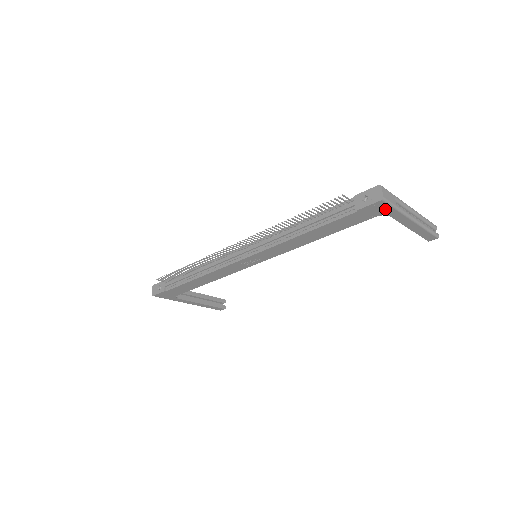
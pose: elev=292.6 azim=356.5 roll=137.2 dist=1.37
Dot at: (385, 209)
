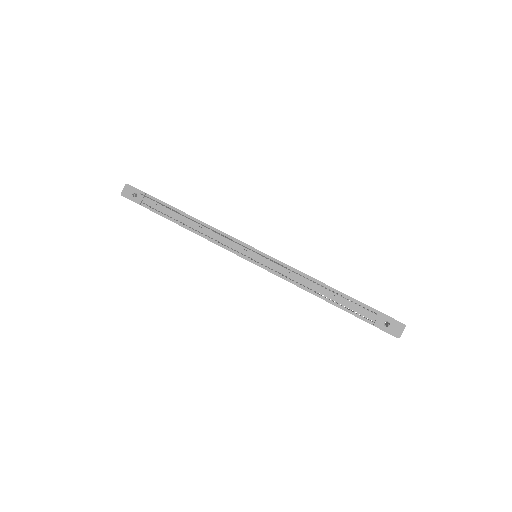
Dot at: occluded
